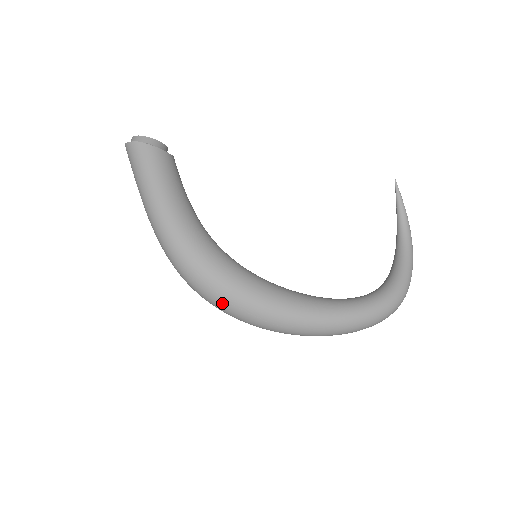
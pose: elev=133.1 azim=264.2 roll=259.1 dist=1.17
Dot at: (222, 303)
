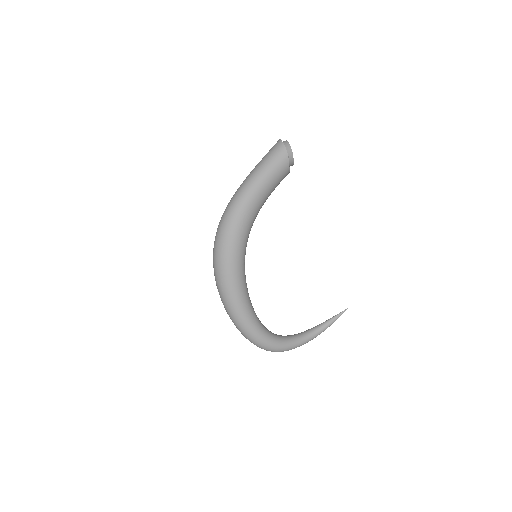
Dot at: (218, 255)
